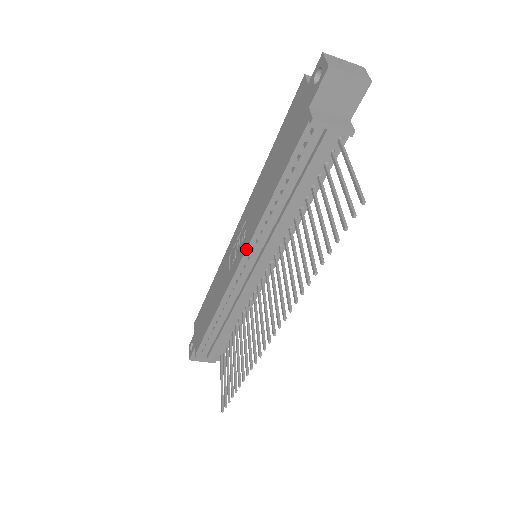
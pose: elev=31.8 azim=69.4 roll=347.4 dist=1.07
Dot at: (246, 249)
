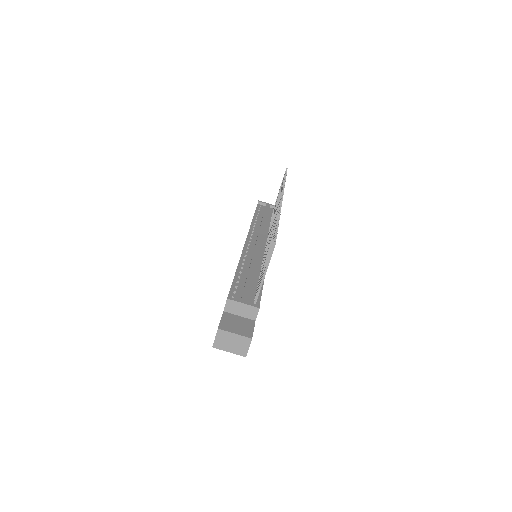
Dot at: (248, 234)
